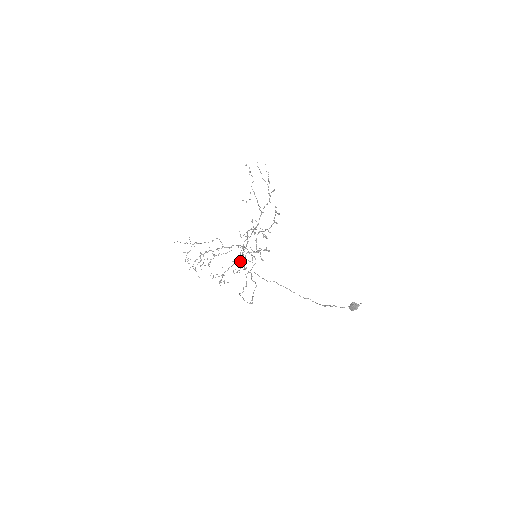
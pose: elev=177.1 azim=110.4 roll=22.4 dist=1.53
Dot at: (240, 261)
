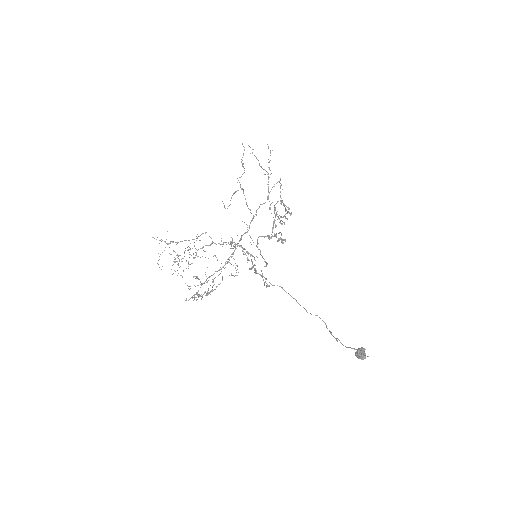
Dot at: occluded
